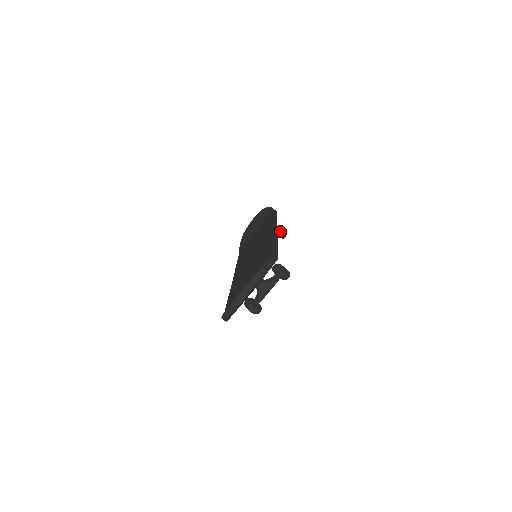
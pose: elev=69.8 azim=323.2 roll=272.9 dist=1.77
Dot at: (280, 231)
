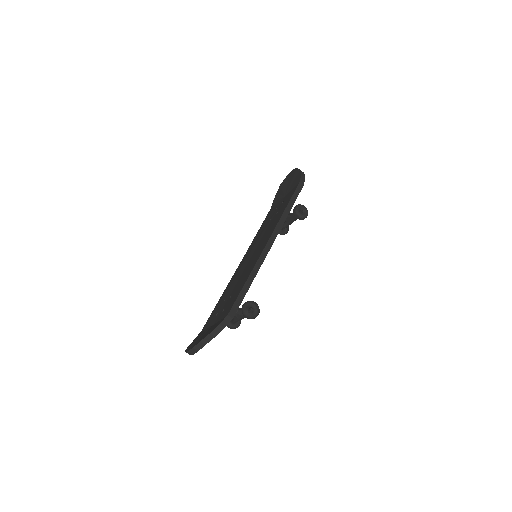
Dot at: (298, 215)
